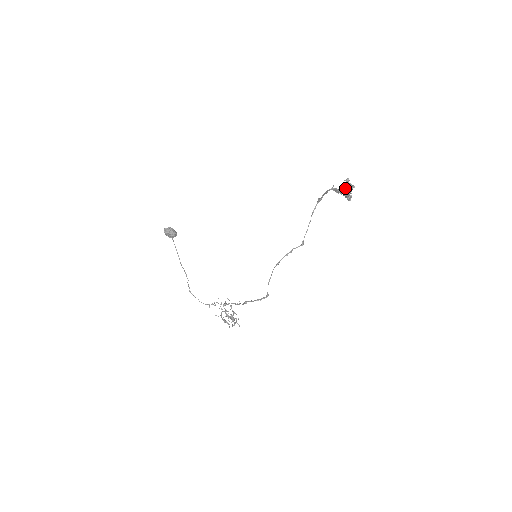
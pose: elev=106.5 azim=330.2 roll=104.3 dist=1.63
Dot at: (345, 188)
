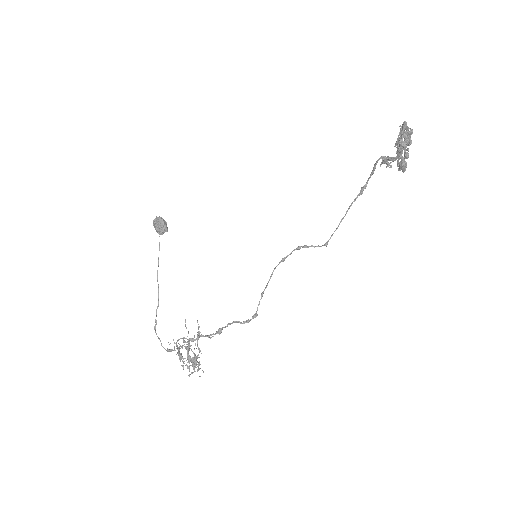
Dot at: occluded
